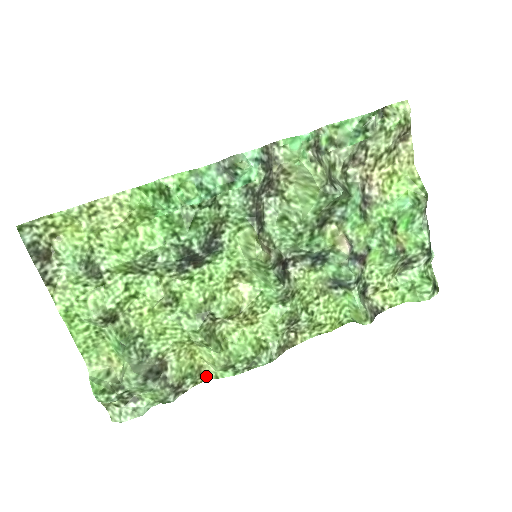
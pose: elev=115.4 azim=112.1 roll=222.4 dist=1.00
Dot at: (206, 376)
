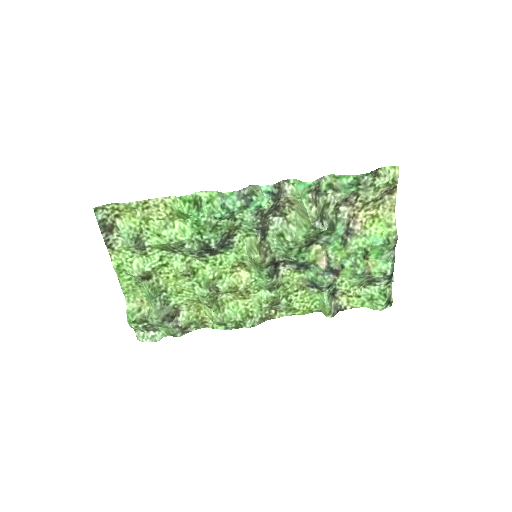
Dot at: (206, 325)
